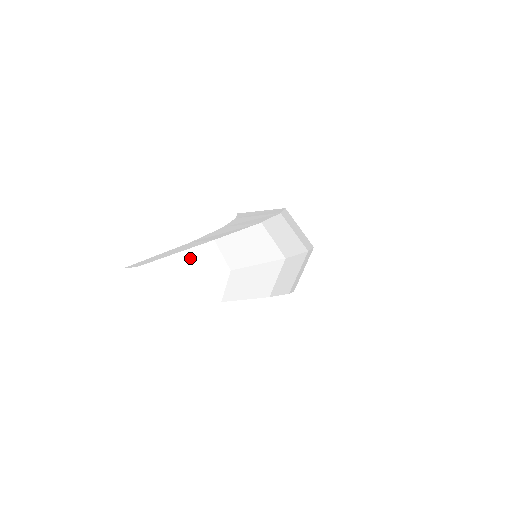
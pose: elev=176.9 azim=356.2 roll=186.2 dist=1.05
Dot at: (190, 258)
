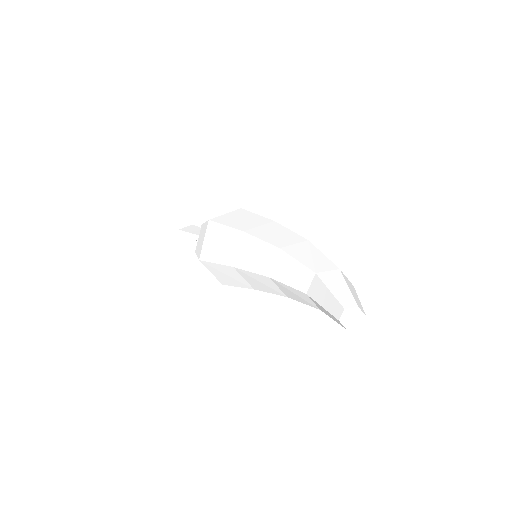
Dot at: (350, 288)
